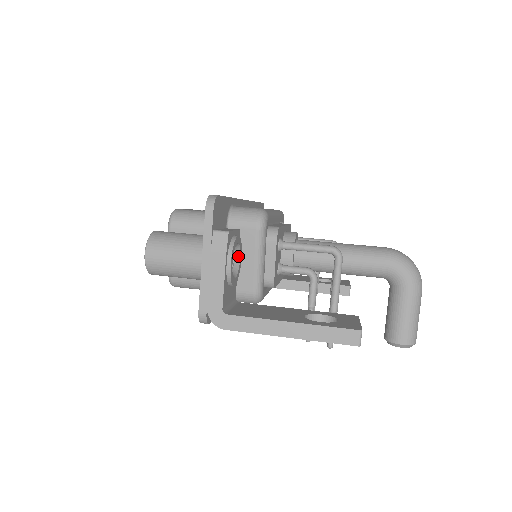
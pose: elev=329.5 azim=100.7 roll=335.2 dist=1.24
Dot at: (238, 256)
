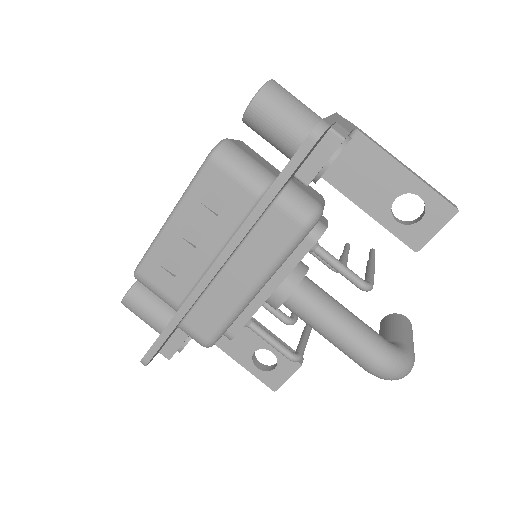
Dot at: occluded
